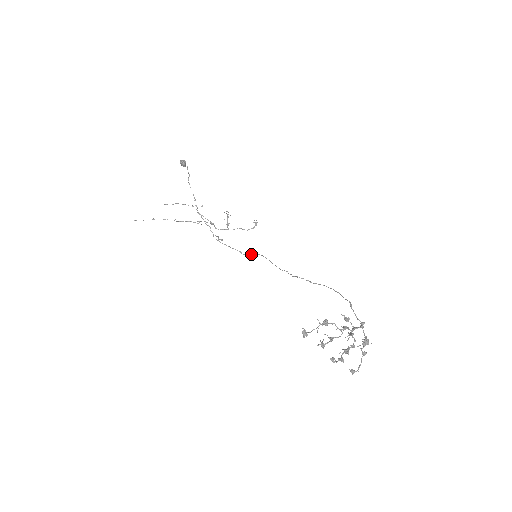
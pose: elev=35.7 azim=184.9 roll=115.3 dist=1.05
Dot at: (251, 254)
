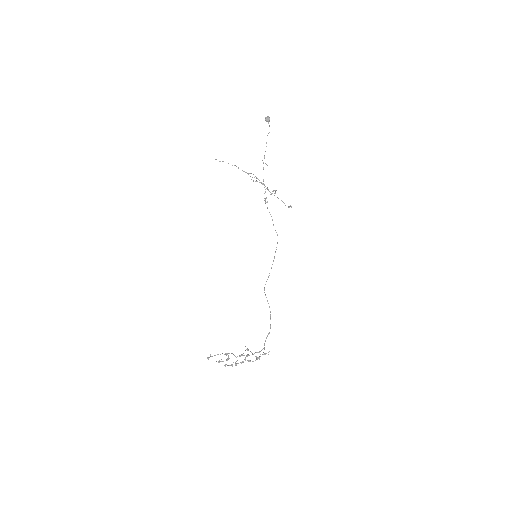
Dot at: occluded
